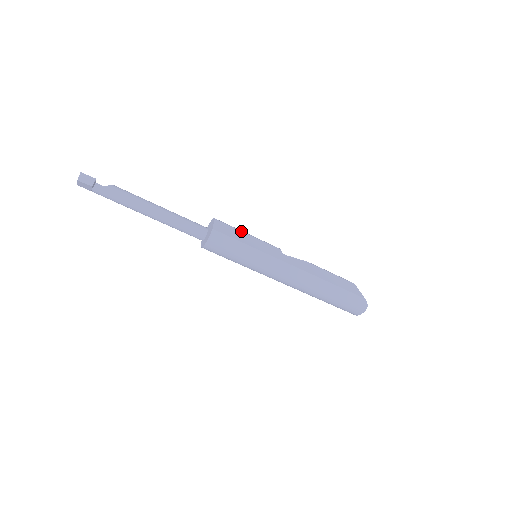
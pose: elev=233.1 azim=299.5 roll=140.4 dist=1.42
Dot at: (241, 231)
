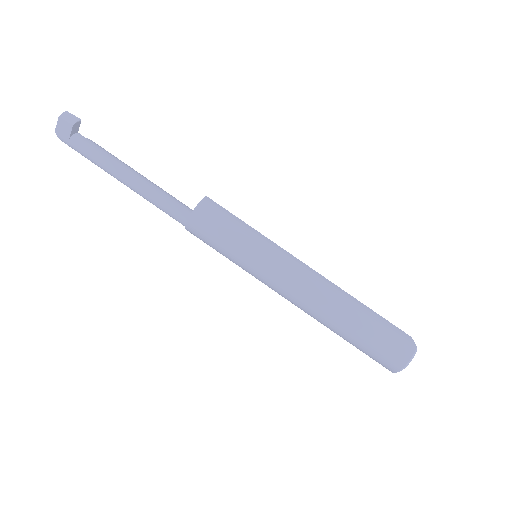
Dot at: occluded
